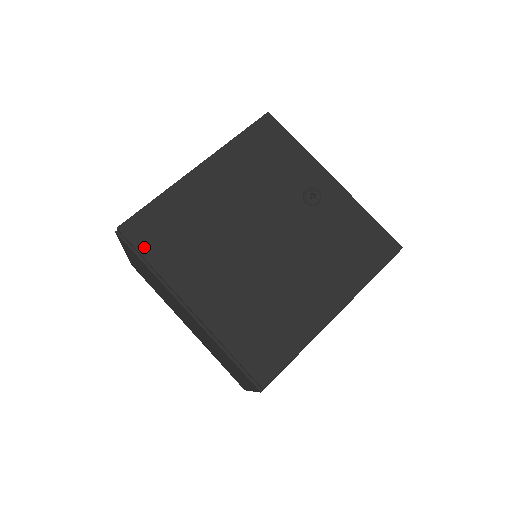
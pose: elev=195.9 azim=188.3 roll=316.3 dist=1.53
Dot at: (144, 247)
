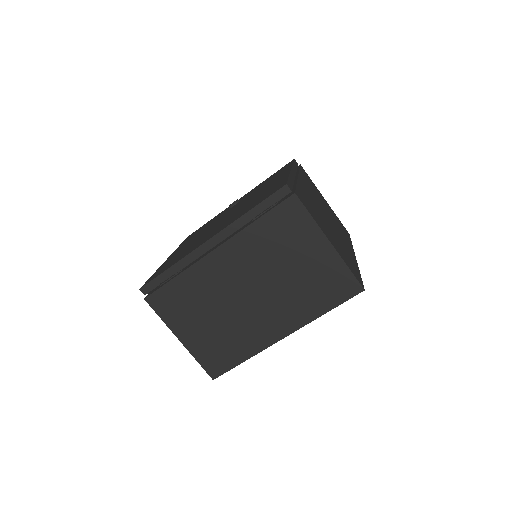
Dot at: occluded
